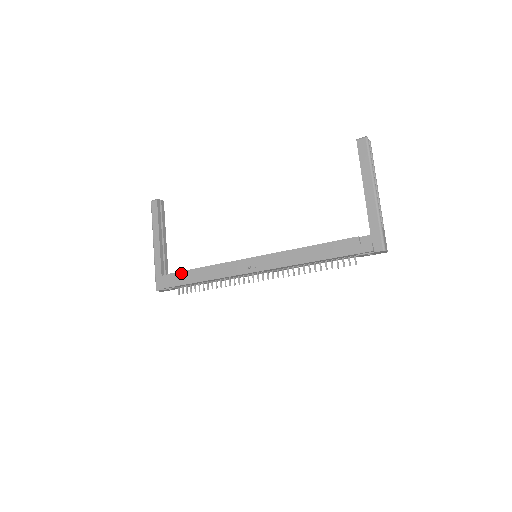
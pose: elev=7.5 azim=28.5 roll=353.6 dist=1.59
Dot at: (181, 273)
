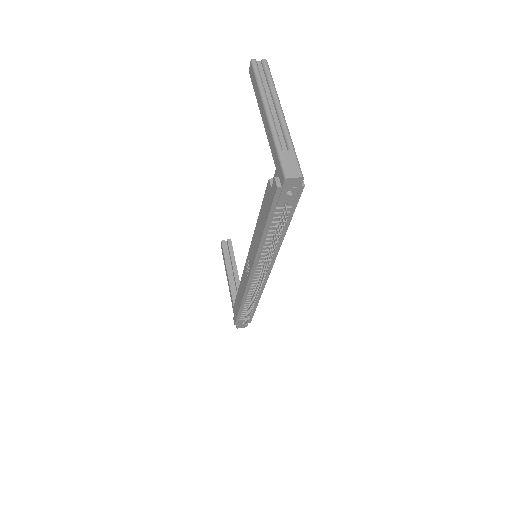
Dot at: (235, 303)
